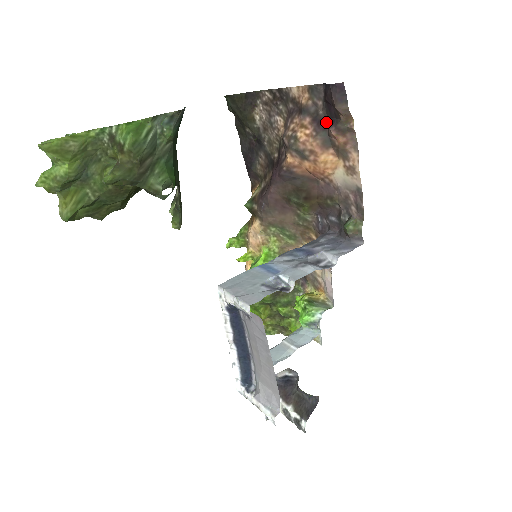
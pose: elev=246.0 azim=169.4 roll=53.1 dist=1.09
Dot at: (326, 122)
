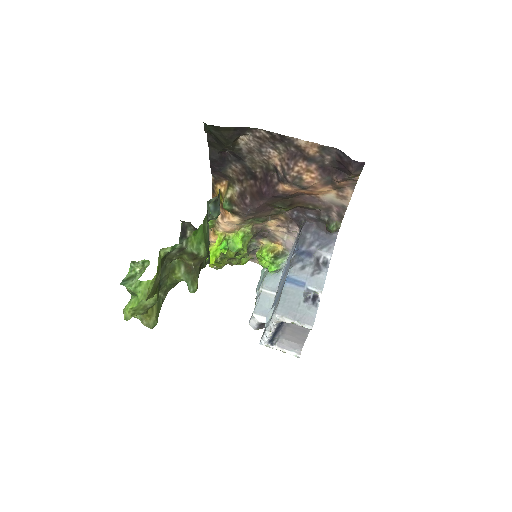
Dot at: (331, 170)
